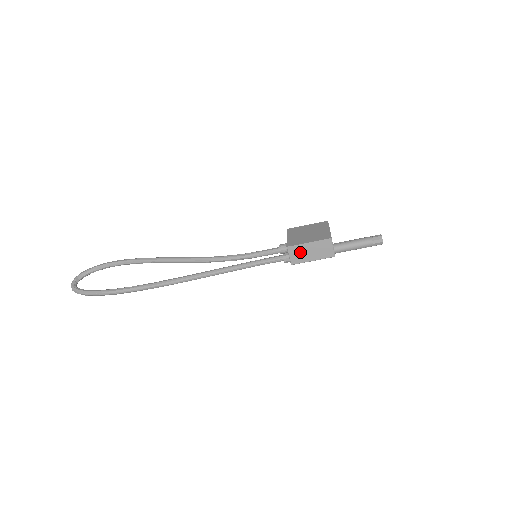
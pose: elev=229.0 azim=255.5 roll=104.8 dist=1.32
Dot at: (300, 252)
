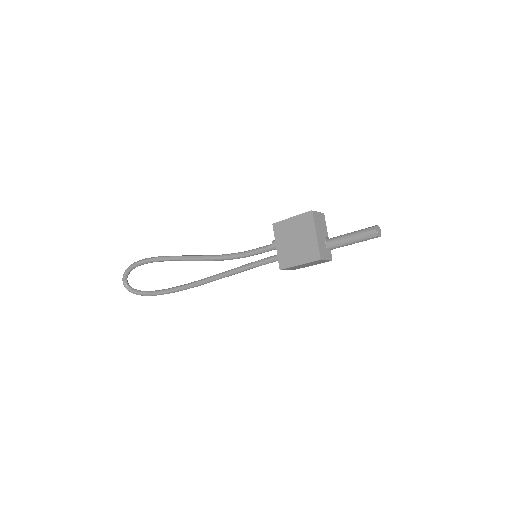
Dot at: (295, 268)
